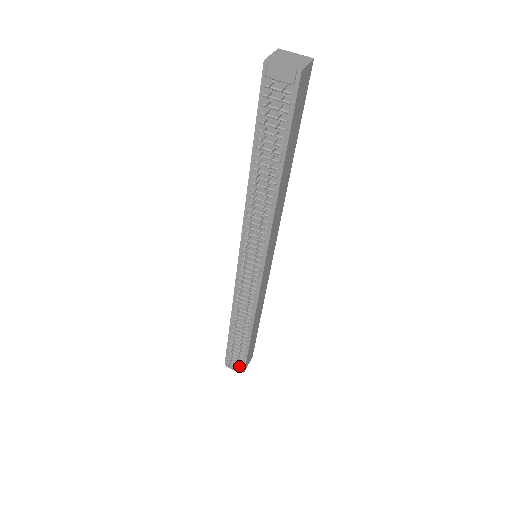
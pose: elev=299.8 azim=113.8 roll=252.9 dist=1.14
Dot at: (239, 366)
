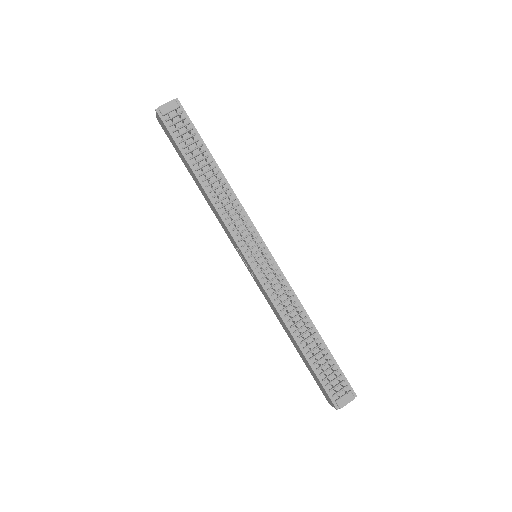
Dot at: (346, 392)
